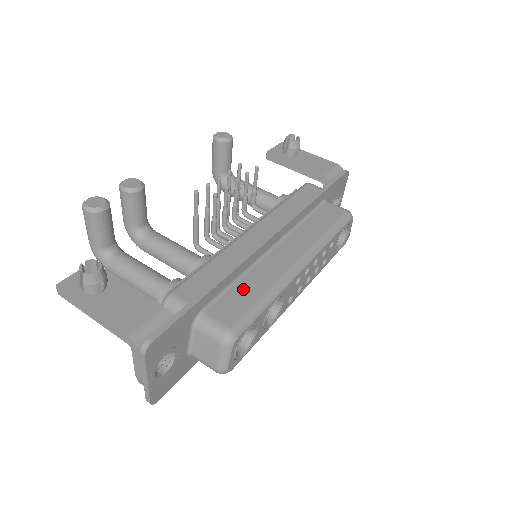
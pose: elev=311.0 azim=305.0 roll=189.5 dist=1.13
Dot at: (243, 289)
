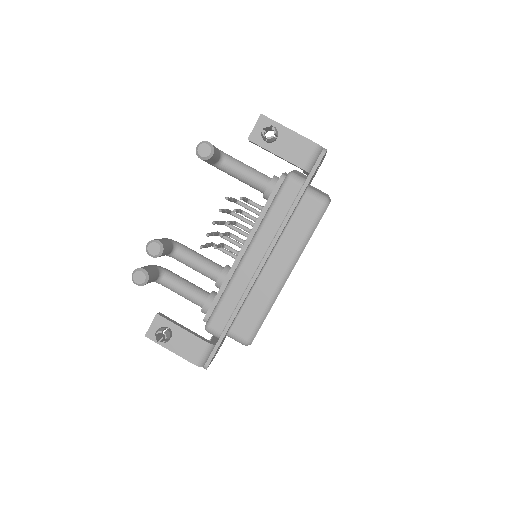
Dot at: (250, 308)
